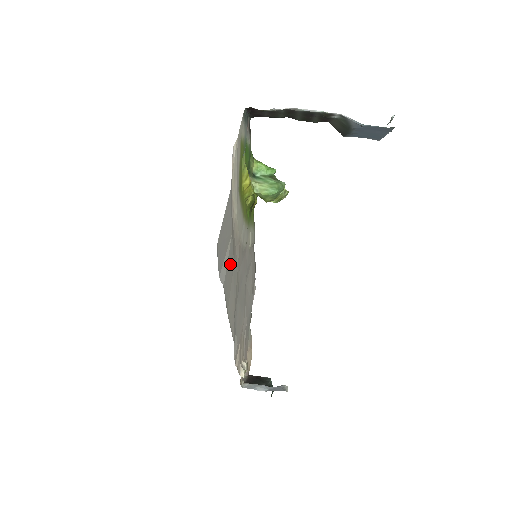
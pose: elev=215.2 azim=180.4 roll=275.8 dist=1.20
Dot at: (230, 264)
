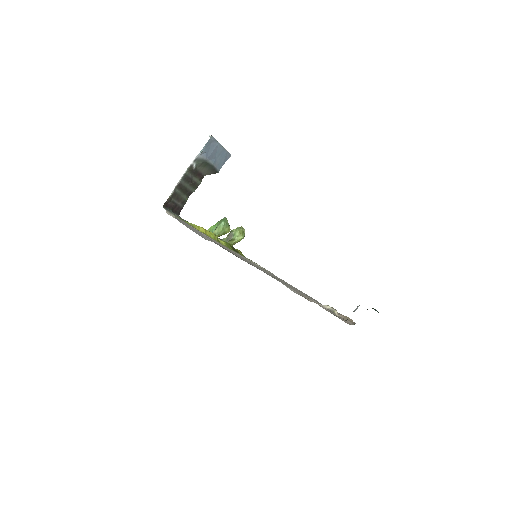
Dot at: (218, 244)
